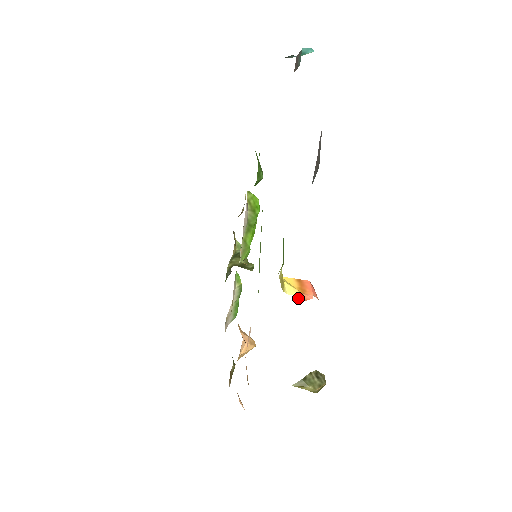
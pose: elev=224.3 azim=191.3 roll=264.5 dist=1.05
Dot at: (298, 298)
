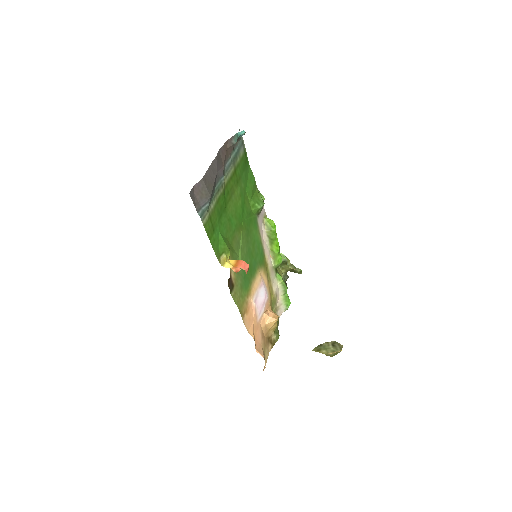
Dot at: (234, 270)
